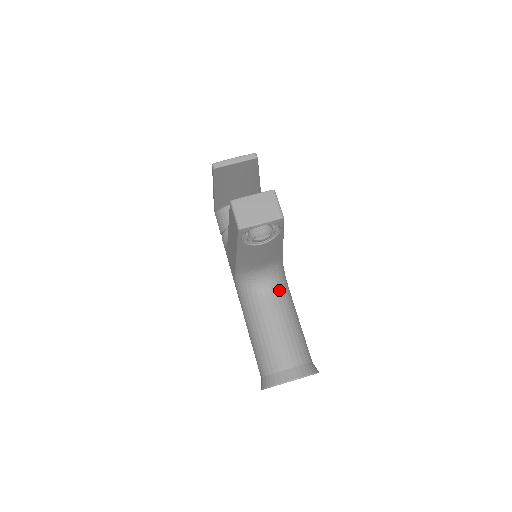
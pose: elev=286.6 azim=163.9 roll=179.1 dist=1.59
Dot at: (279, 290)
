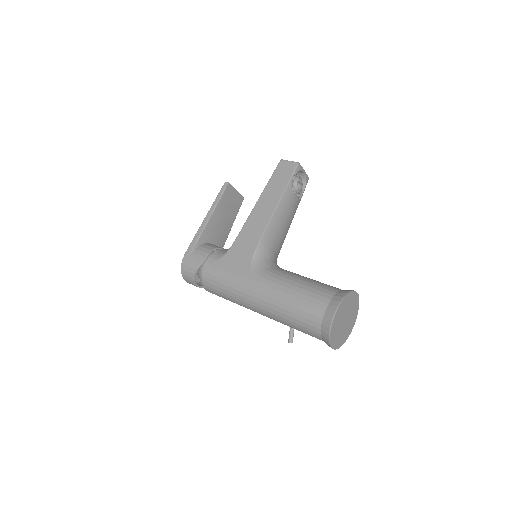
Dot at: occluded
